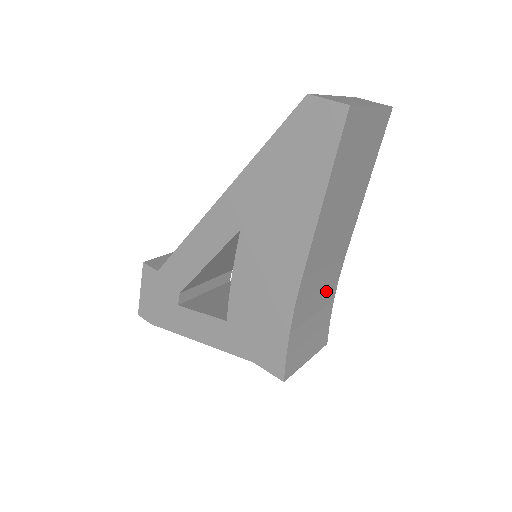
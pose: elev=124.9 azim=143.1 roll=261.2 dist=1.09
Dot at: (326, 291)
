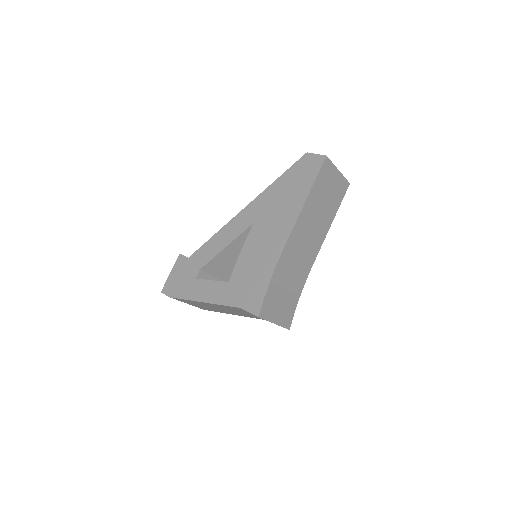
Dot at: (296, 280)
